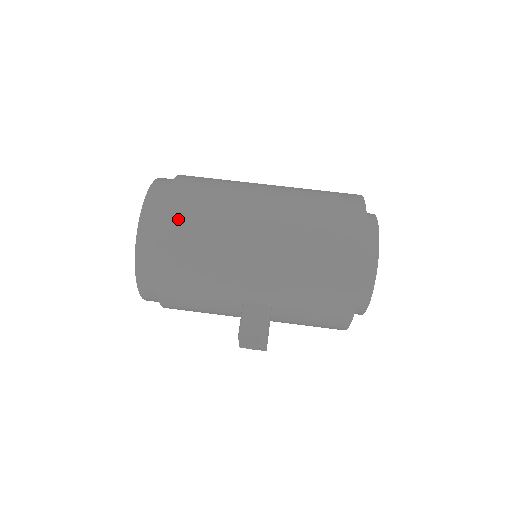
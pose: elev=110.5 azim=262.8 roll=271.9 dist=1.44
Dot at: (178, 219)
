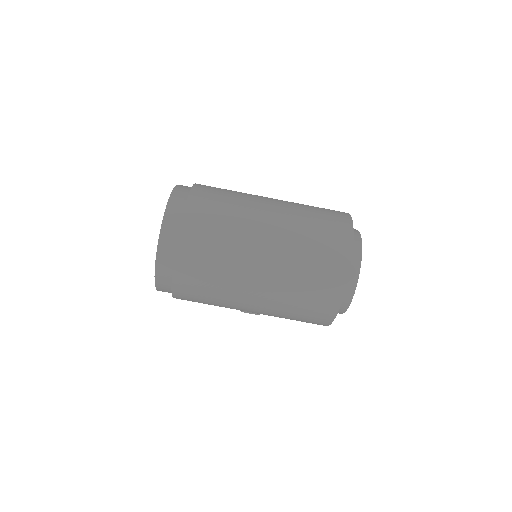
Dot at: (186, 295)
